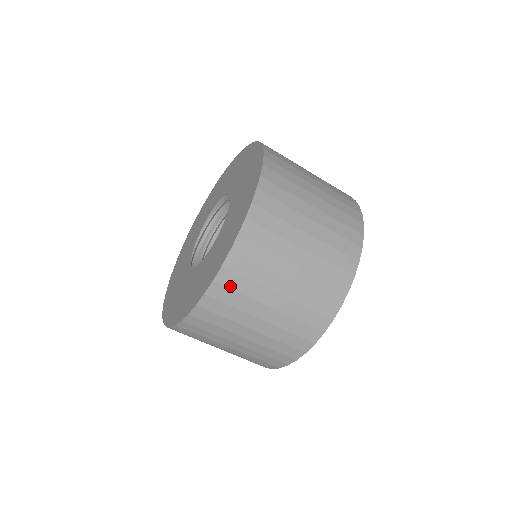
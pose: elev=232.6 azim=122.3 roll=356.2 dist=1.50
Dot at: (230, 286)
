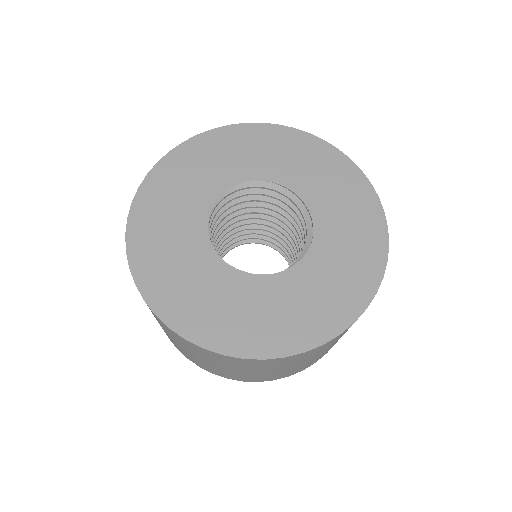
Dot at: occluded
